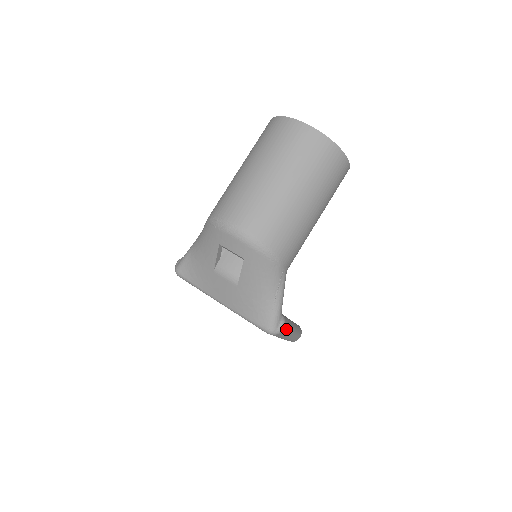
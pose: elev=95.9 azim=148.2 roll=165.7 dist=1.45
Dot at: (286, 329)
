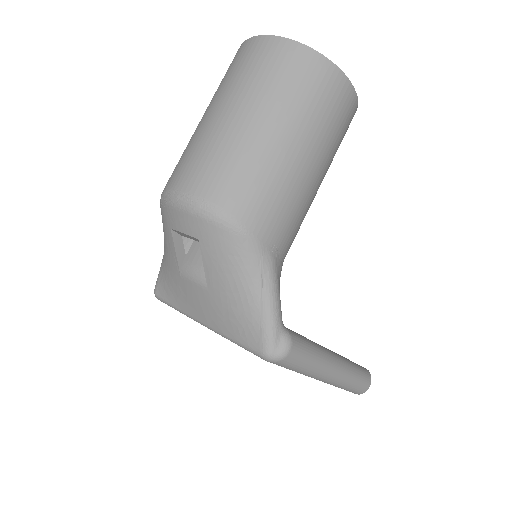
Dot at: (302, 354)
